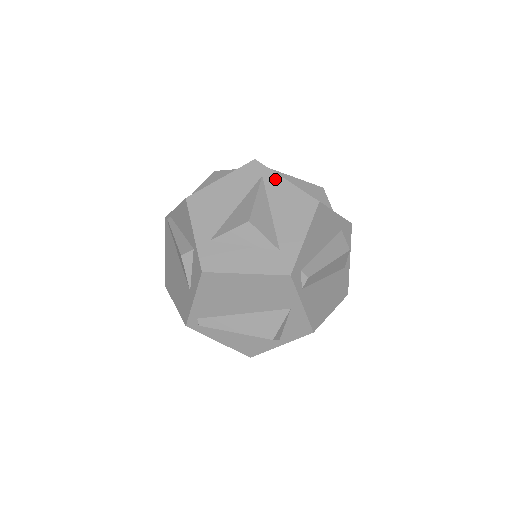
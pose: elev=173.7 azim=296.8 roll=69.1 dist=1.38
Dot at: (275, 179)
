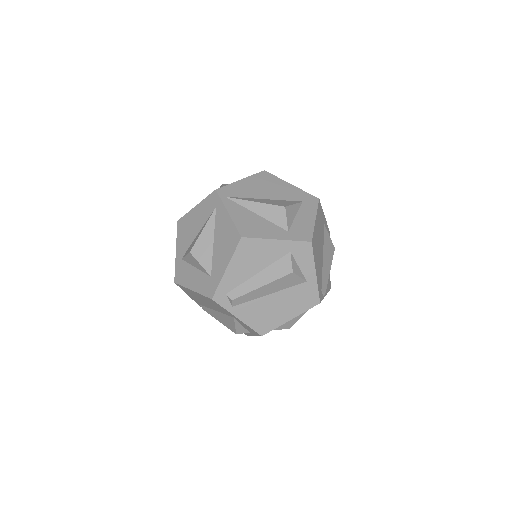
Dot at: (222, 211)
